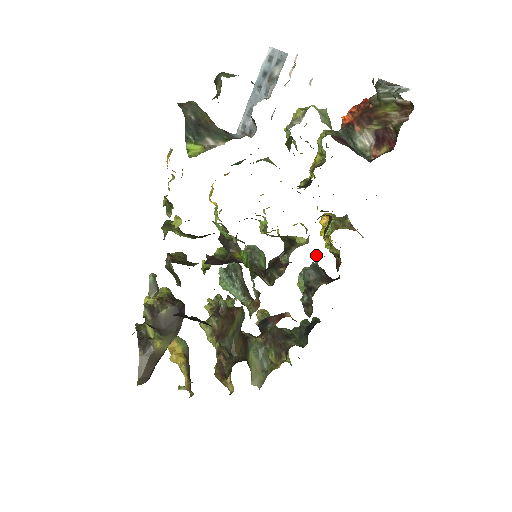
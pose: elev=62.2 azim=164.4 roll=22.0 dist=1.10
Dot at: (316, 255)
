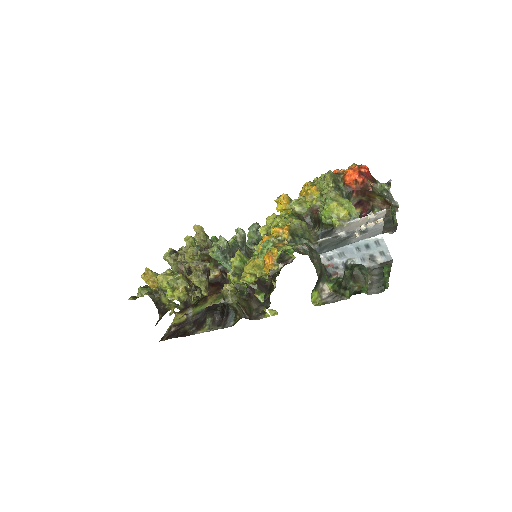
Dot at: occluded
